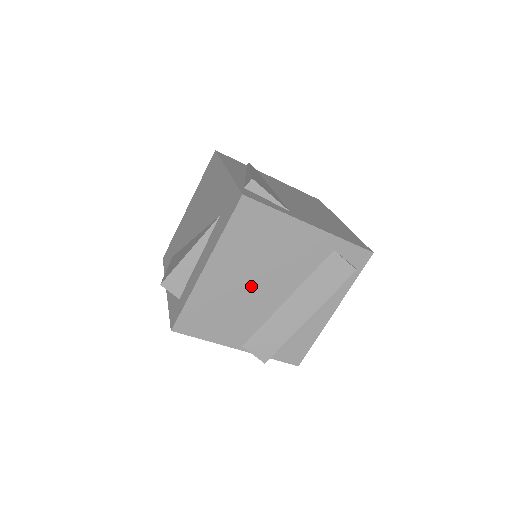
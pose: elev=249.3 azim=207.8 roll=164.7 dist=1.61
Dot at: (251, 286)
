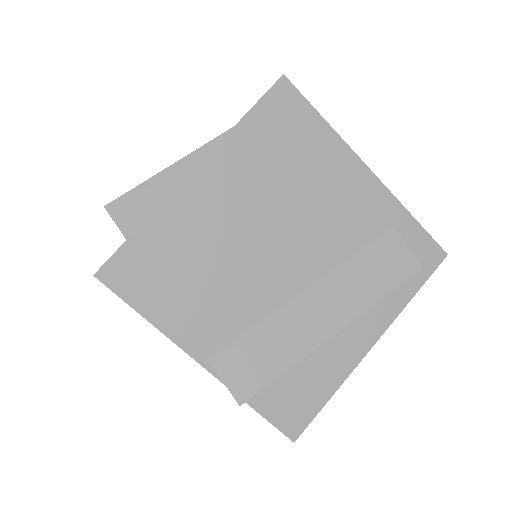
Dot at: (255, 239)
